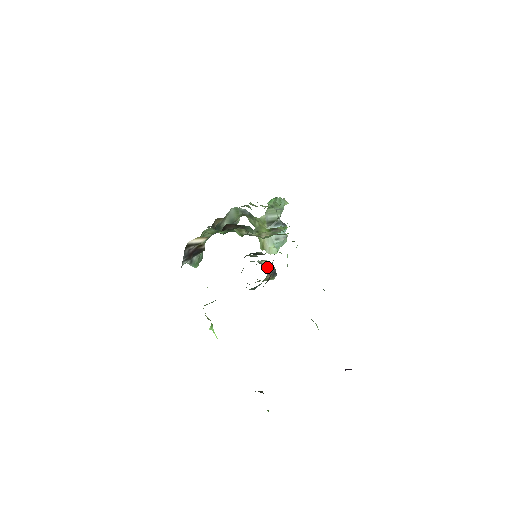
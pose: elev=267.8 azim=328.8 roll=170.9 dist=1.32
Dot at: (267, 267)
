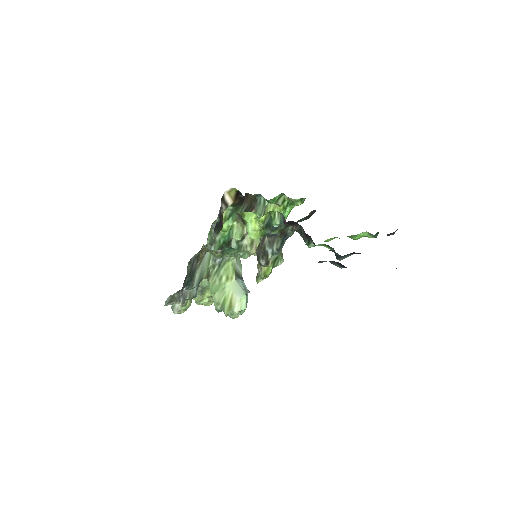
Dot at: occluded
